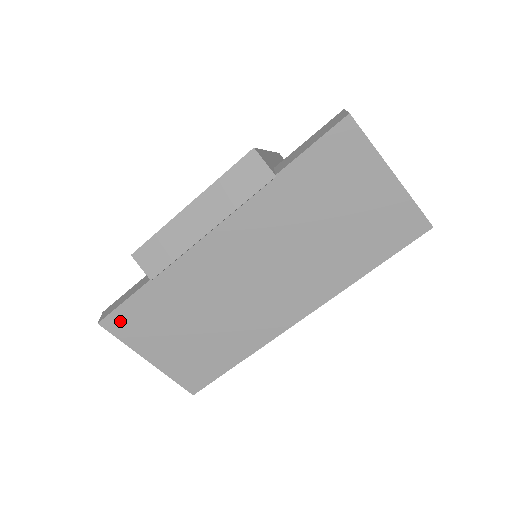
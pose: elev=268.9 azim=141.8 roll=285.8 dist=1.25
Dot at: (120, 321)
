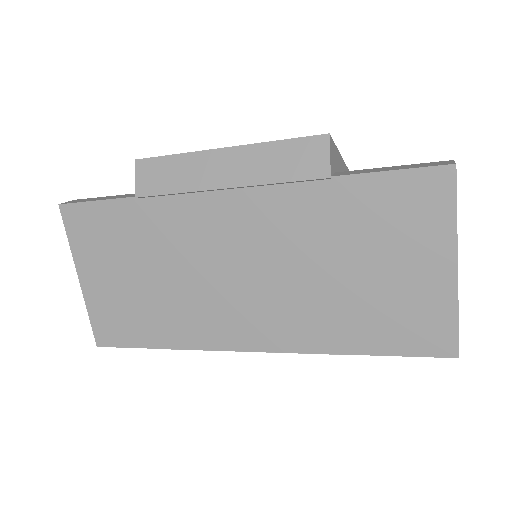
Dot at: (80, 218)
